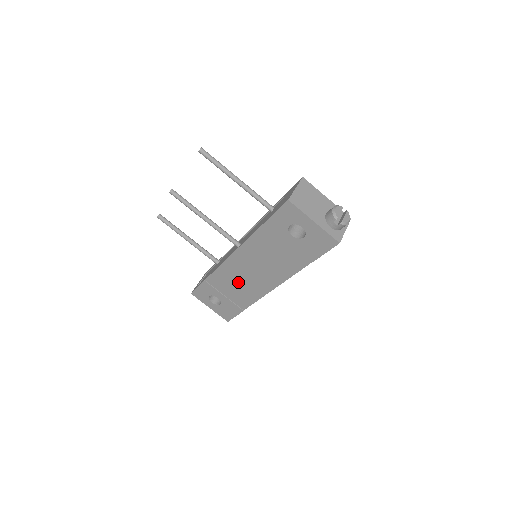
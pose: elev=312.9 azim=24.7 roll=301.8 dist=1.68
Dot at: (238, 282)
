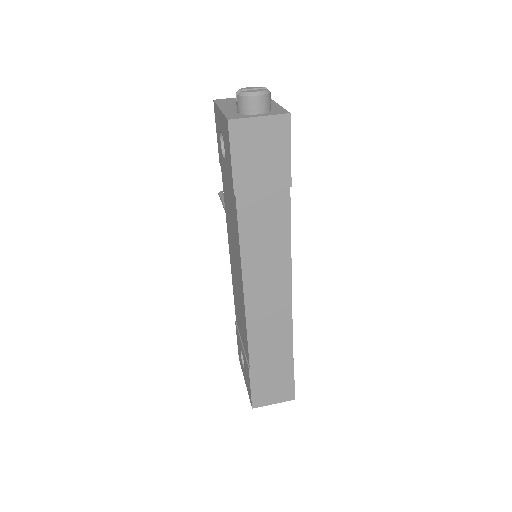
Dot at: occluded
